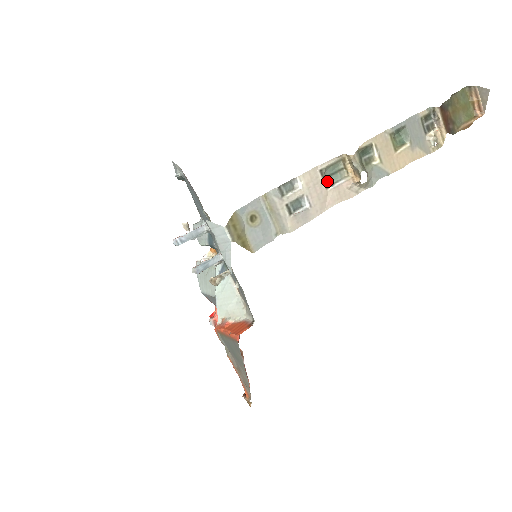
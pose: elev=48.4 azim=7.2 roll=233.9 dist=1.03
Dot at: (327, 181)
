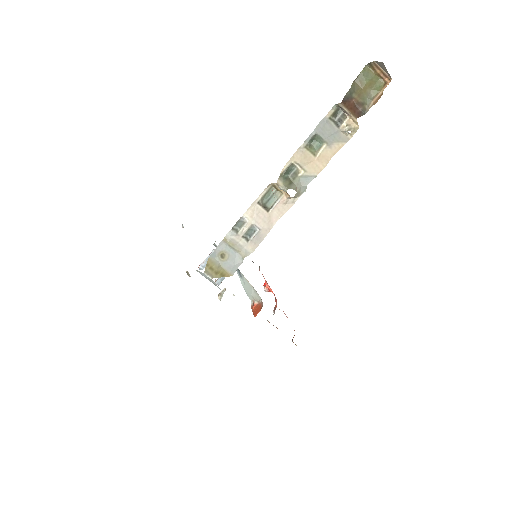
Dot at: (267, 206)
